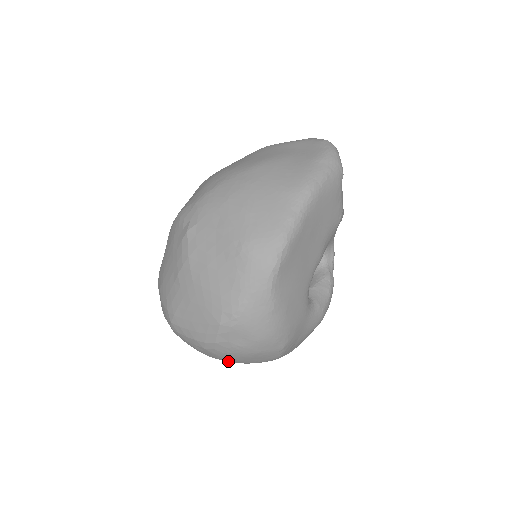
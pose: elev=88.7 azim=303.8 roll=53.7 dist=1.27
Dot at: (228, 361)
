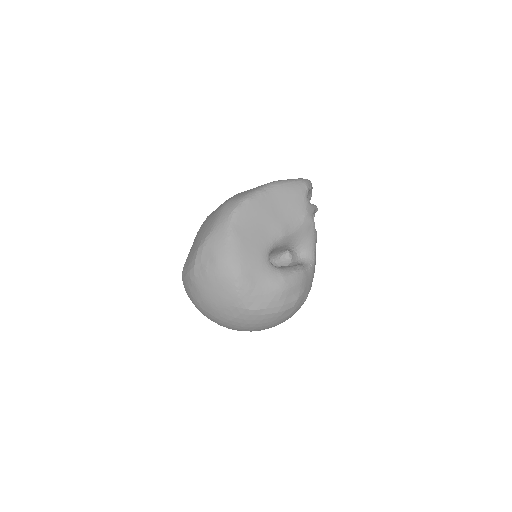
Dot at: (206, 300)
